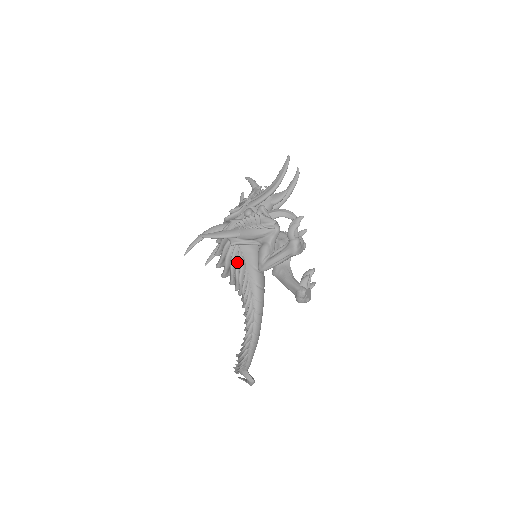
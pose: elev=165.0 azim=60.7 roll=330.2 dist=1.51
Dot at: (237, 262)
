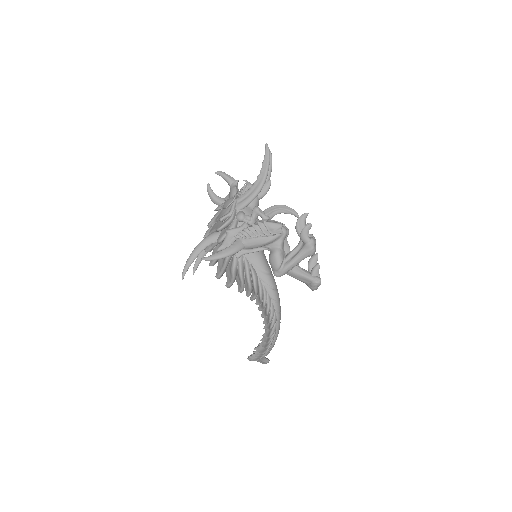
Dot at: (247, 272)
